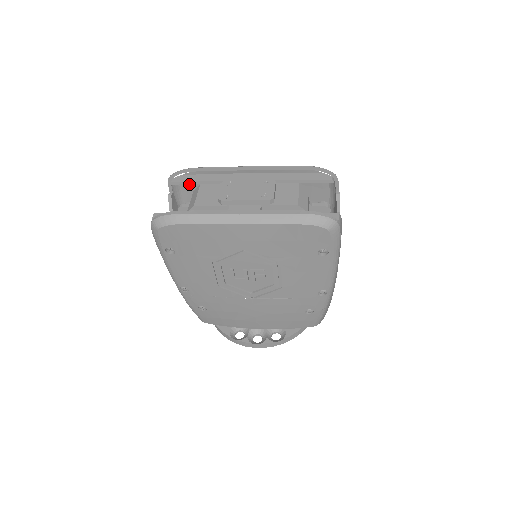
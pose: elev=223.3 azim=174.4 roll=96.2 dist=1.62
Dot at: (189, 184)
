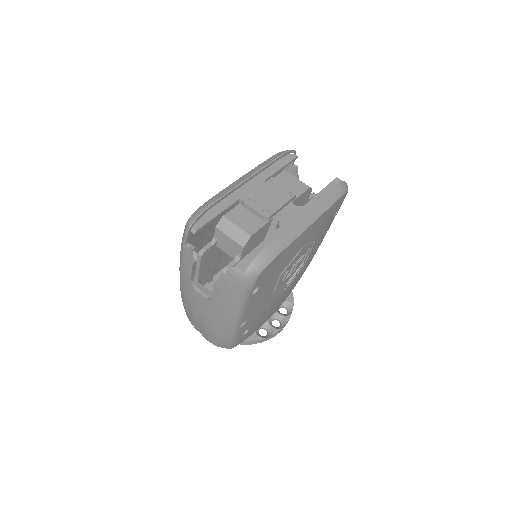
Dot at: occluded
